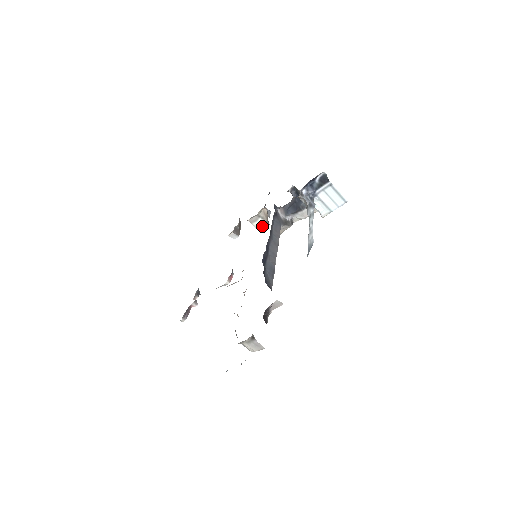
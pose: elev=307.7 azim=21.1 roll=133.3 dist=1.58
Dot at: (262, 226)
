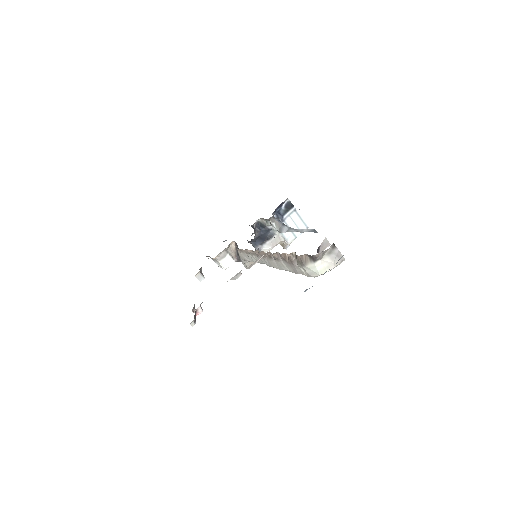
Dot at: (229, 264)
